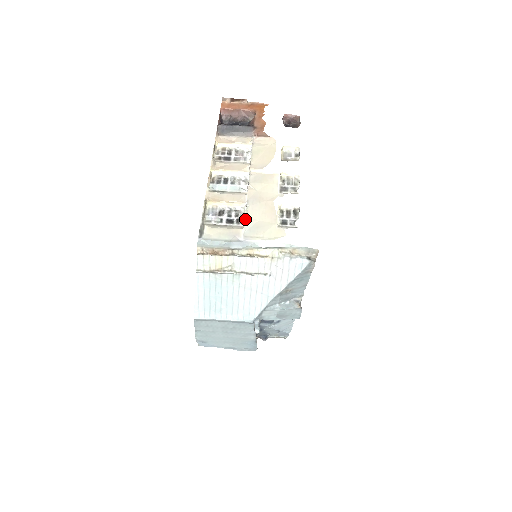
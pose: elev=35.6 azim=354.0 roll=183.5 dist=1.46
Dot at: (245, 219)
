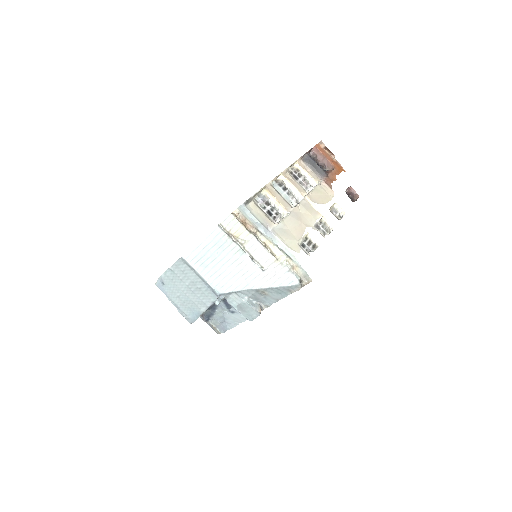
Dot at: (281, 220)
